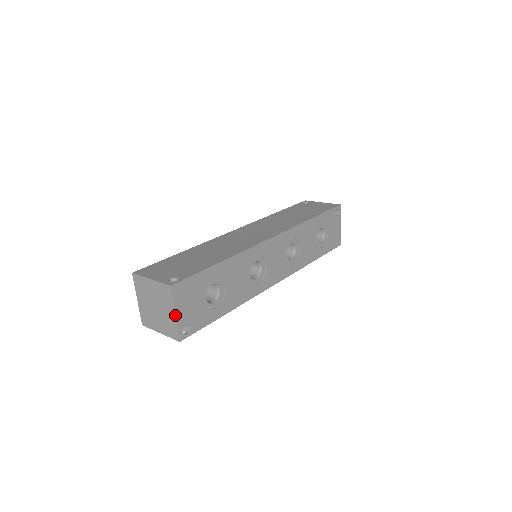
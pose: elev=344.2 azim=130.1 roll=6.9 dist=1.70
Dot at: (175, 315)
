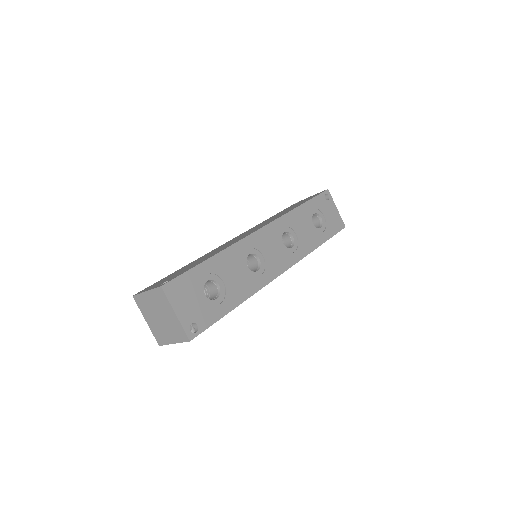
Dot at: (175, 315)
